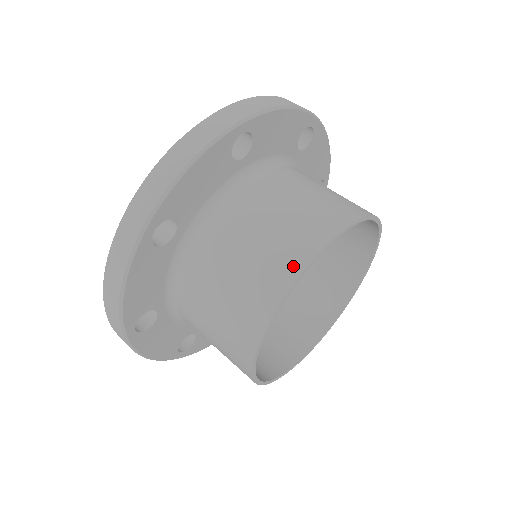
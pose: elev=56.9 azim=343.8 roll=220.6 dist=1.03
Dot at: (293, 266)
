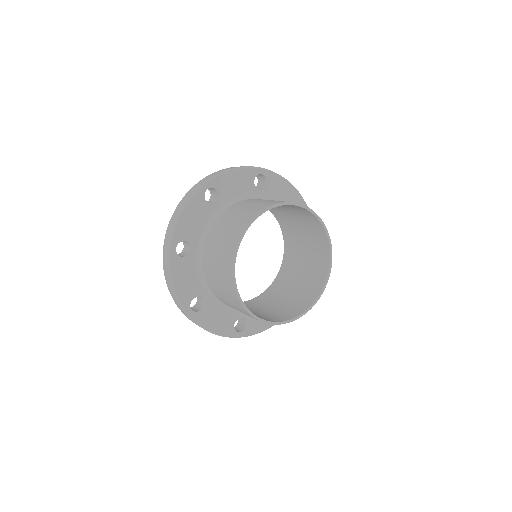
Dot at: (236, 238)
